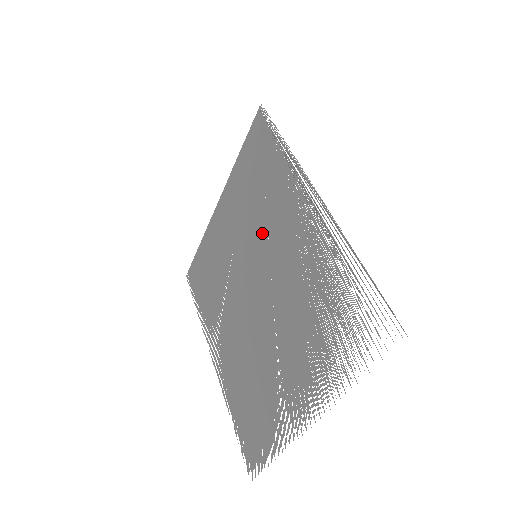
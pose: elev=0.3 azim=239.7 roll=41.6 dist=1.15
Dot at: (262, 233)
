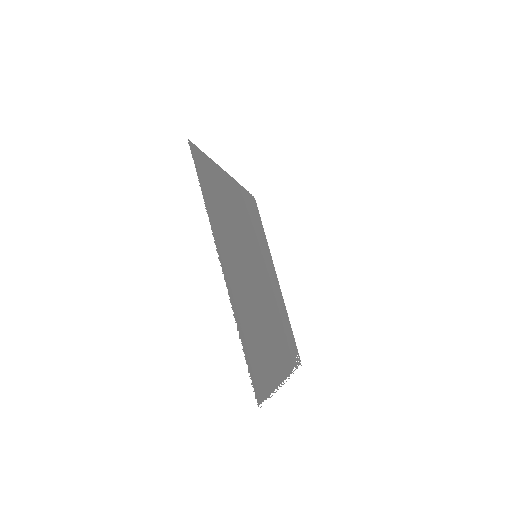
Dot at: (253, 240)
